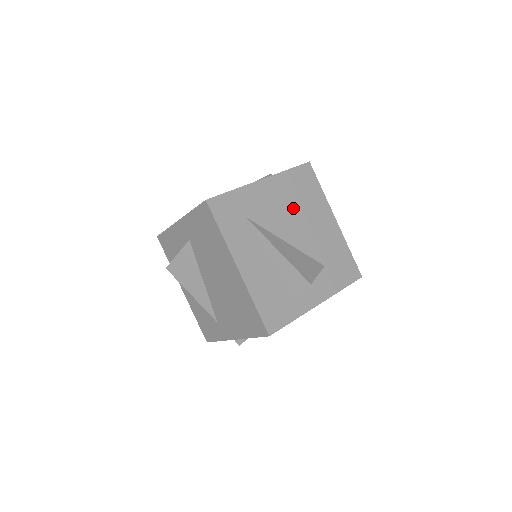
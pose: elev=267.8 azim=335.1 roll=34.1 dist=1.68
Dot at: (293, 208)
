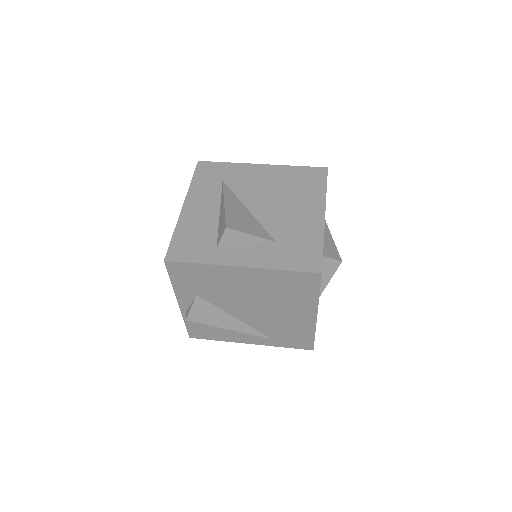
Dot at: (278, 190)
